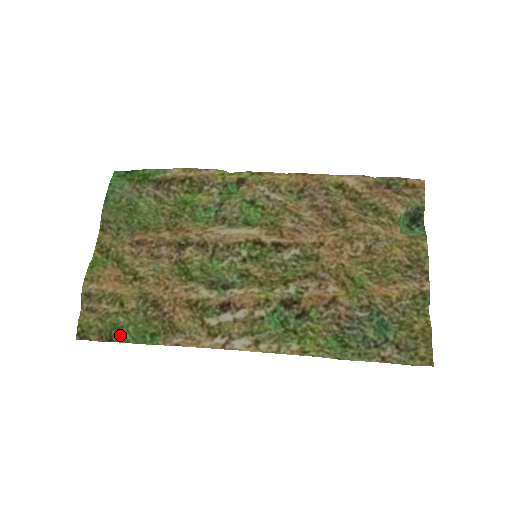
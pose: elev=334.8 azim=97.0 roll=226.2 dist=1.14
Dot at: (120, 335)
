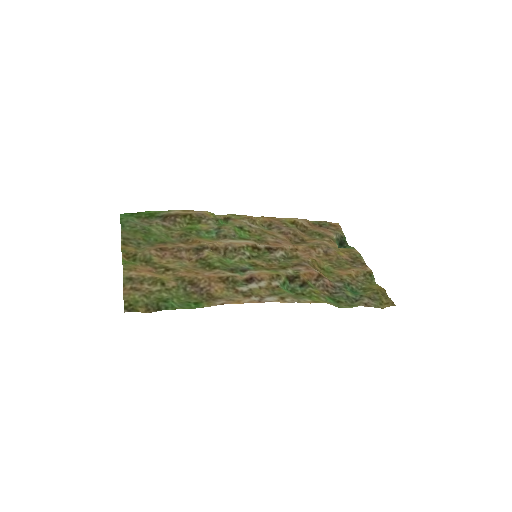
Dot at: (168, 304)
